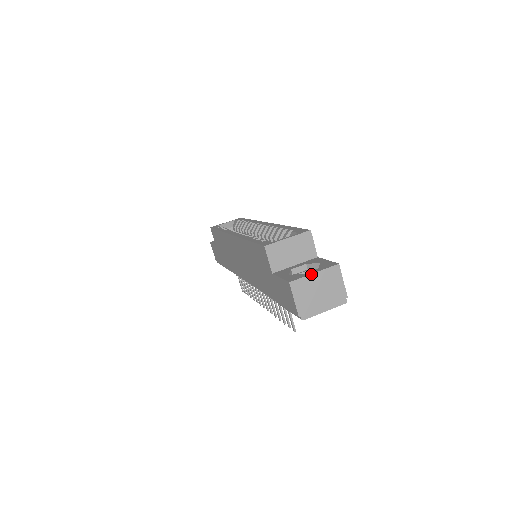
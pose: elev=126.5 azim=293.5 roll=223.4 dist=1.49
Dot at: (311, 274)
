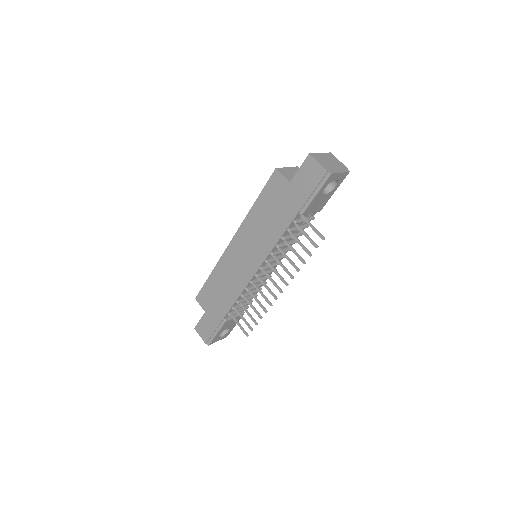
Dot at: (319, 153)
